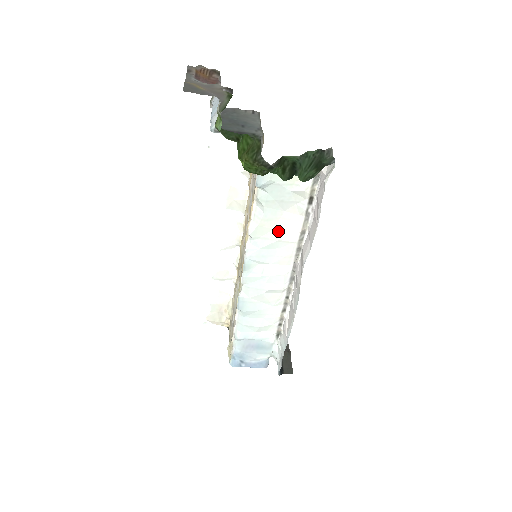
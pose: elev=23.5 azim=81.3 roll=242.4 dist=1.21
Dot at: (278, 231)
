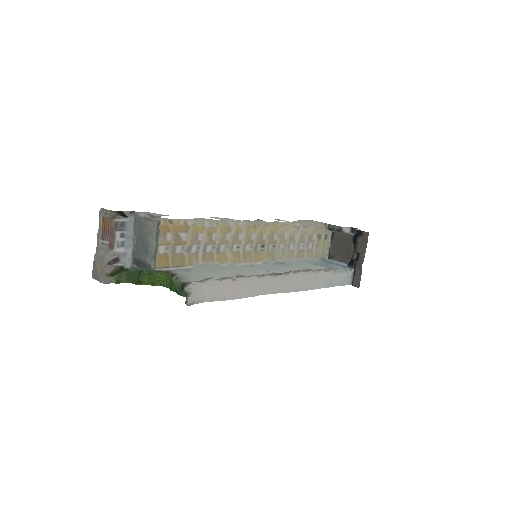
Dot at: (237, 271)
